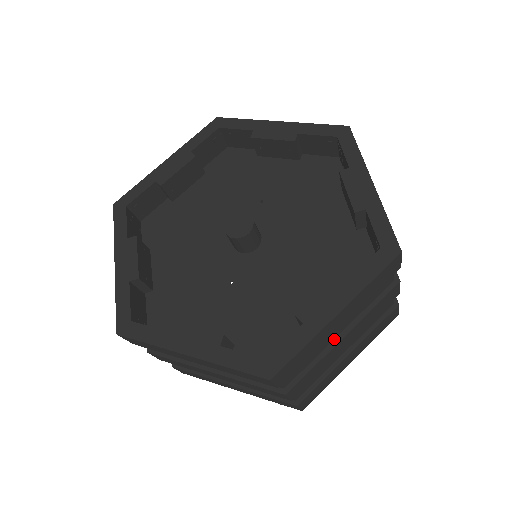
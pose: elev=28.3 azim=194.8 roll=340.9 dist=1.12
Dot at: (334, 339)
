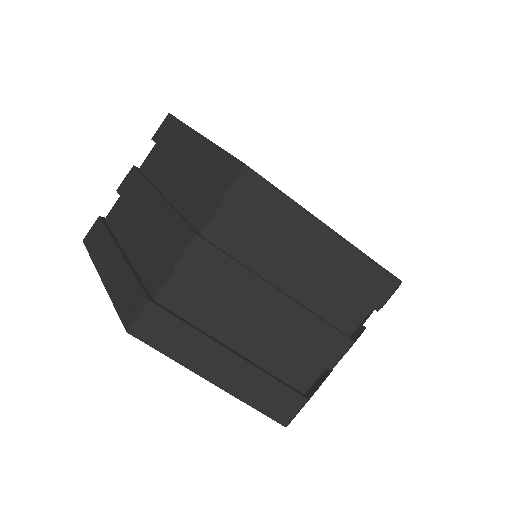
Dot at: (270, 282)
